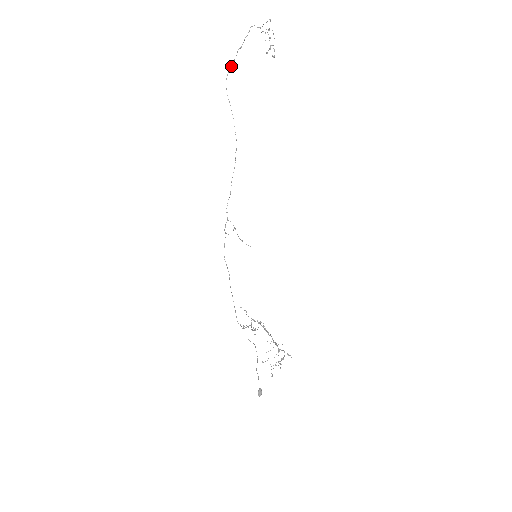
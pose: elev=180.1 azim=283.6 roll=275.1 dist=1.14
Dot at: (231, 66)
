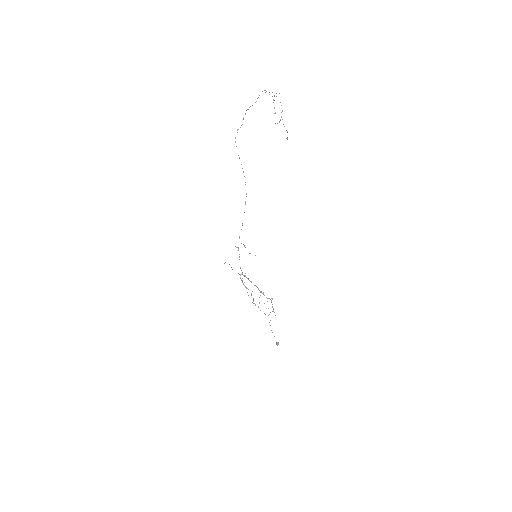
Dot at: (240, 127)
